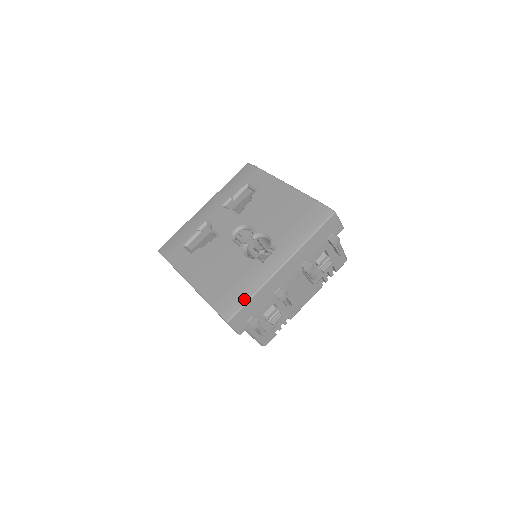
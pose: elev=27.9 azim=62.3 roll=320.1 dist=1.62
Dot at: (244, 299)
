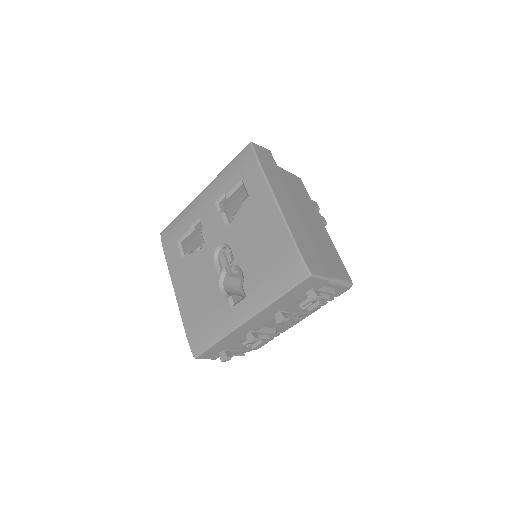
Dot at: (210, 342)
